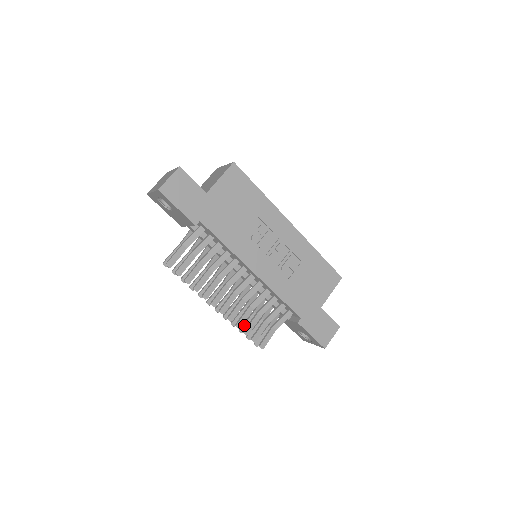
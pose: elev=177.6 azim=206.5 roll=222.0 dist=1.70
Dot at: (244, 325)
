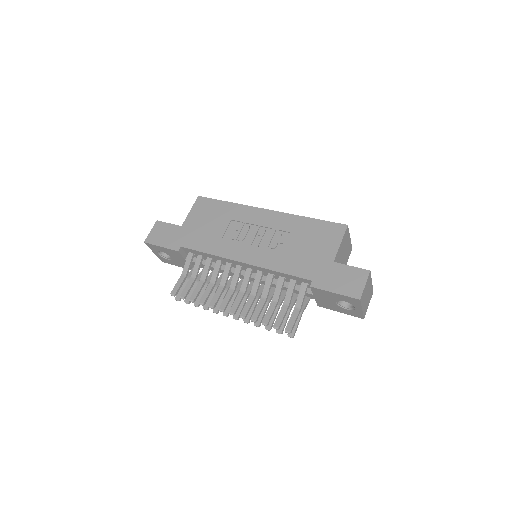
Dot at: occluded
